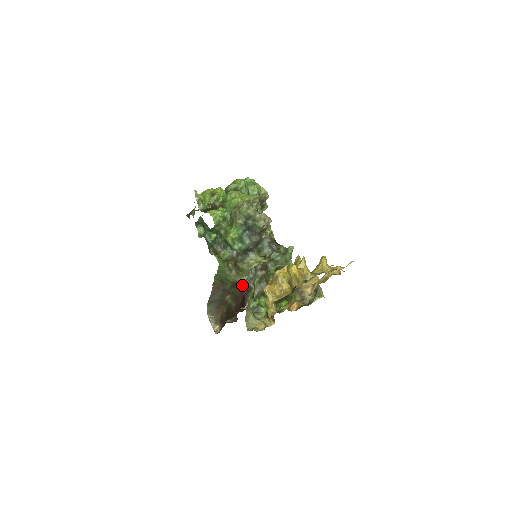
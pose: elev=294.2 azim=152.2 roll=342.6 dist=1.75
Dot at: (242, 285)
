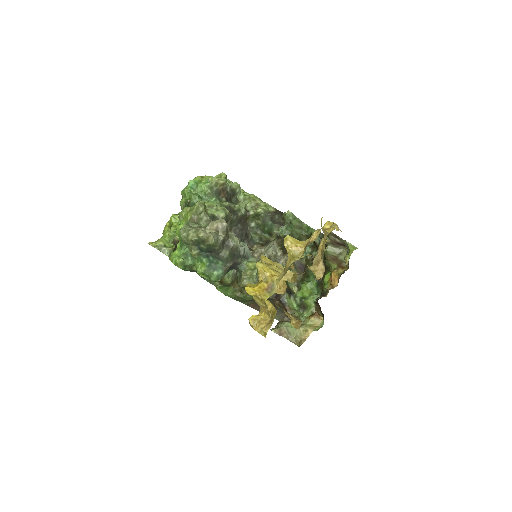
Dot at: occluded
